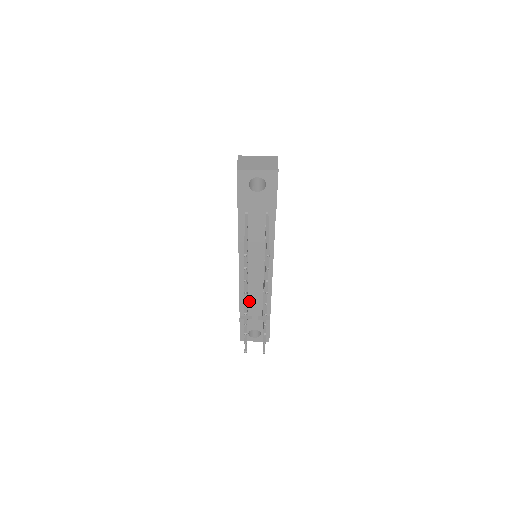
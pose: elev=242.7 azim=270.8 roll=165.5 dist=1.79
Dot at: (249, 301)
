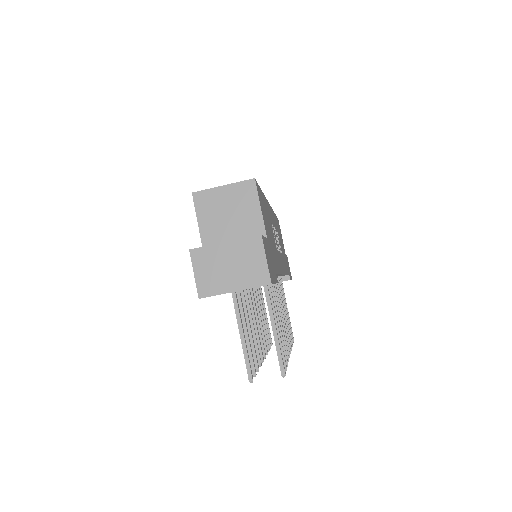
Dot at: occluded
